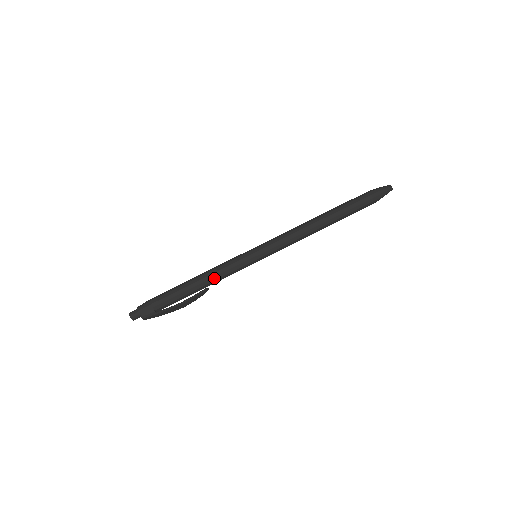
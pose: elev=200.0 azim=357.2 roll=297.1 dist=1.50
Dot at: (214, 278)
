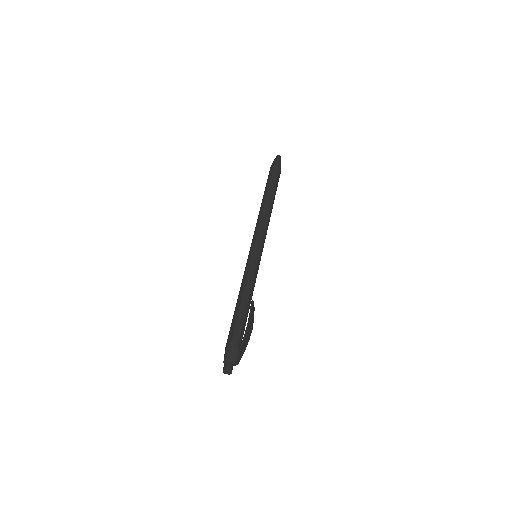
Dot at: (248, 290)
